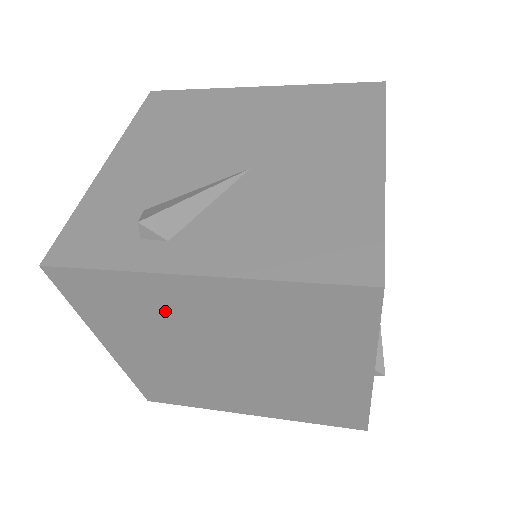
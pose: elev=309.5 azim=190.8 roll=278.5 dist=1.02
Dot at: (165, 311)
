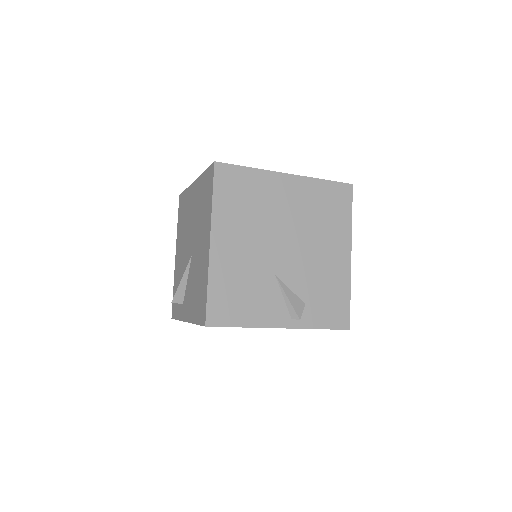
Dot at: occluded
